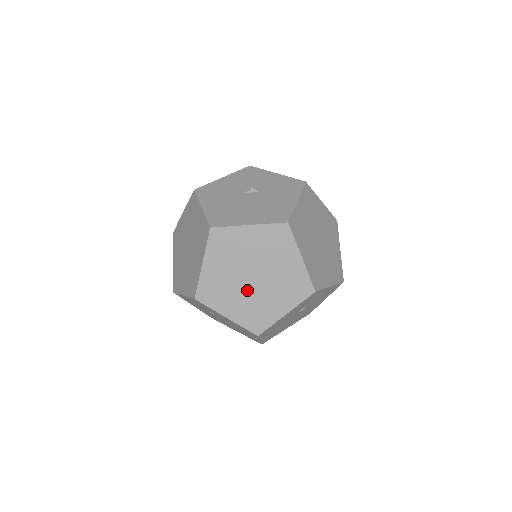
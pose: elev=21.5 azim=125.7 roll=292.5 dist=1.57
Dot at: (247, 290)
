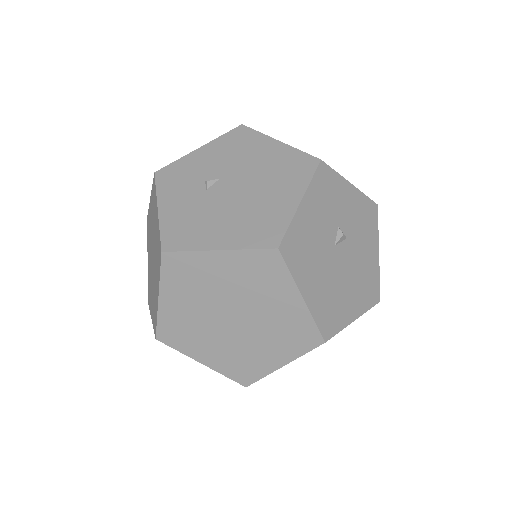
Dot at: occluded
